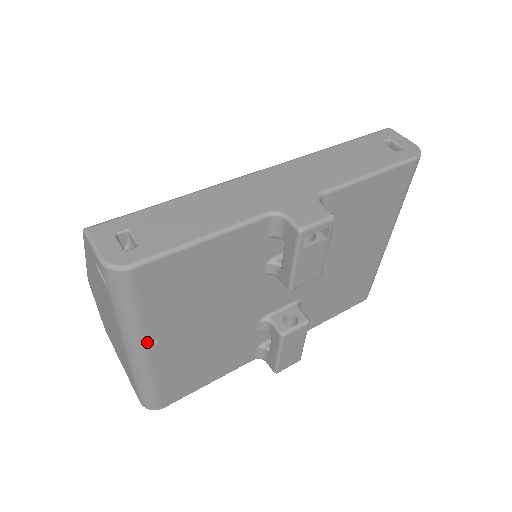
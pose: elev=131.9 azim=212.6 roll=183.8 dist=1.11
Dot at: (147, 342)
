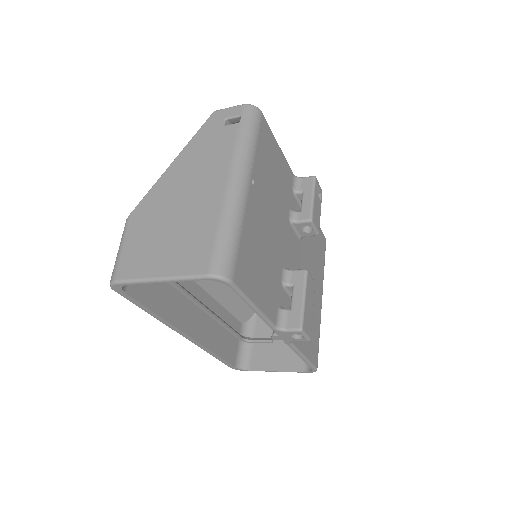
Dot at: (251, 174)
